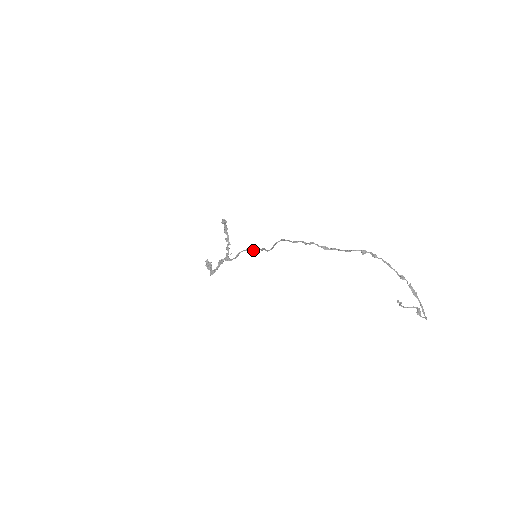
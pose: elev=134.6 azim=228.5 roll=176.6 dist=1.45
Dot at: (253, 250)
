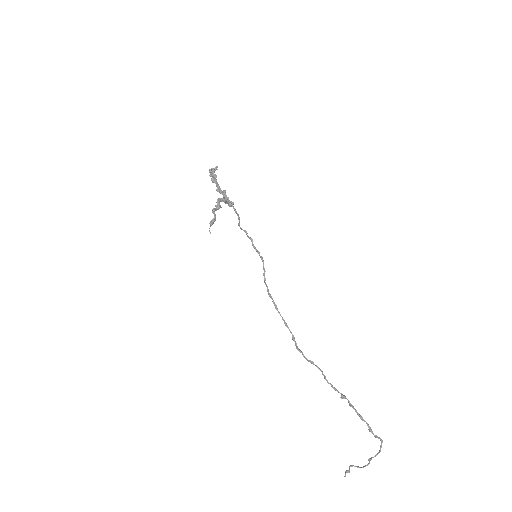
Dot at: (253, 247)
